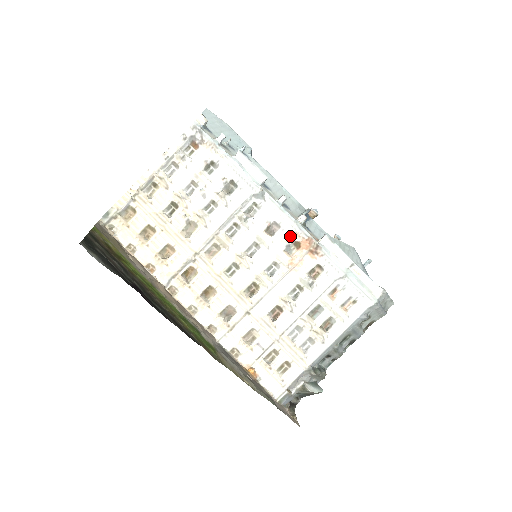
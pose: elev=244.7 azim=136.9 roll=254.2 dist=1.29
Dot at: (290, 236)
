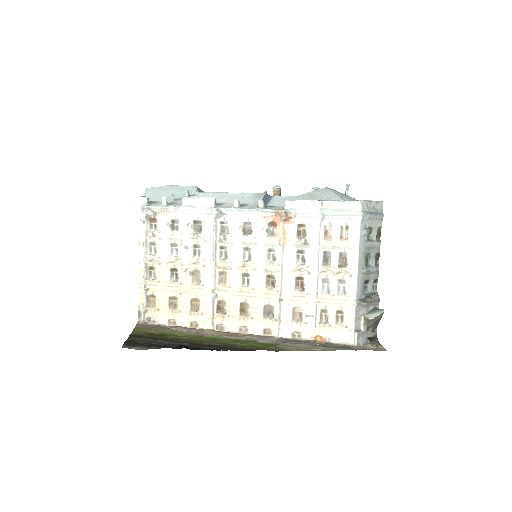
Dot at: (263, 223)
